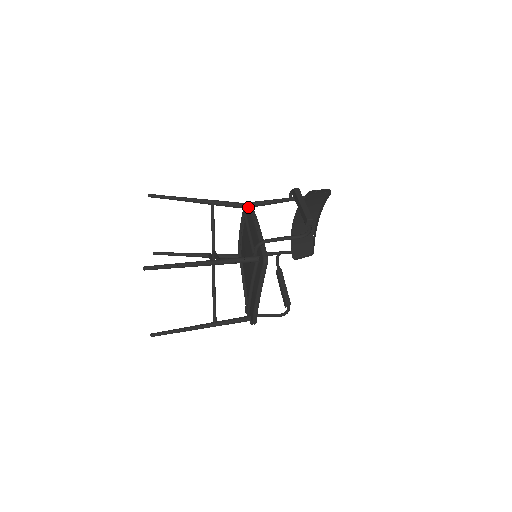
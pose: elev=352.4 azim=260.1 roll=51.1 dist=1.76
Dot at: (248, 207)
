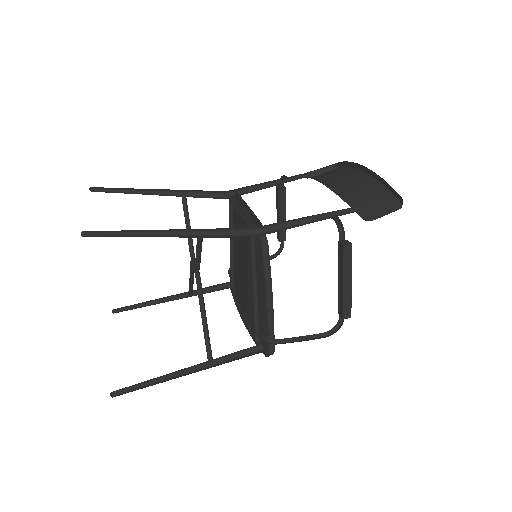
Dot at: (260, 241)
